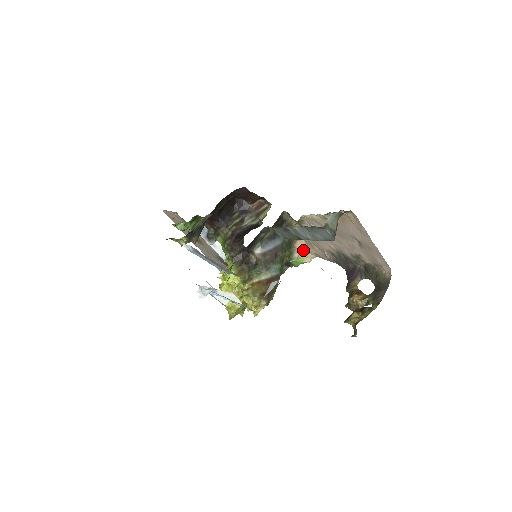
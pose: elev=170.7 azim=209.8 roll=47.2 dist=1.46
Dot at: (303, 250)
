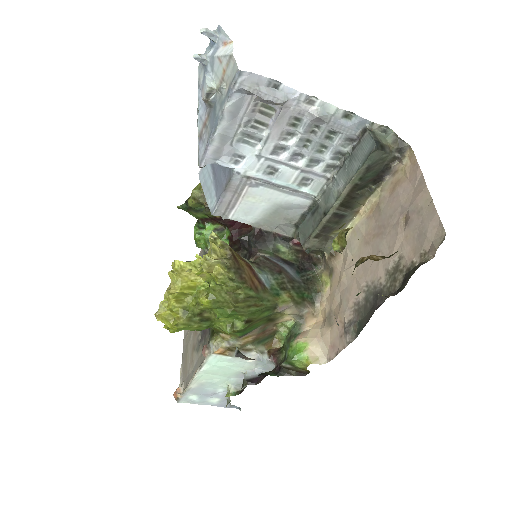
Dot at: (314, 334)
